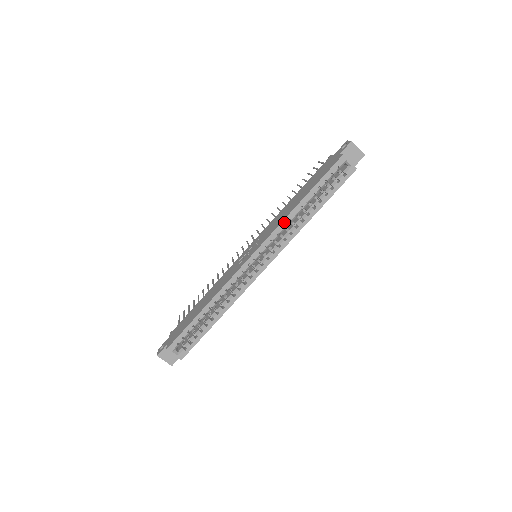
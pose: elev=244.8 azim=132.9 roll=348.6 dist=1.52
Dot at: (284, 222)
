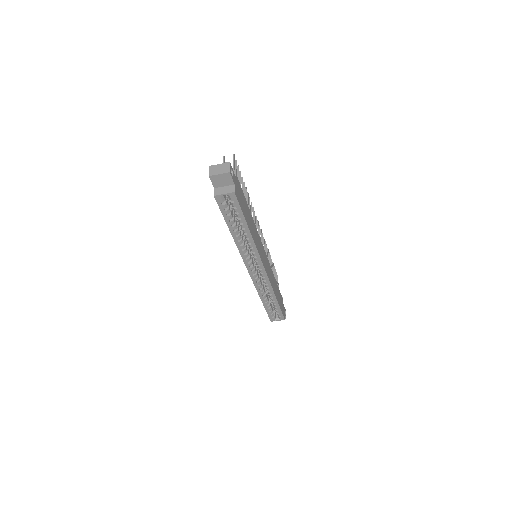
Dot at: (239, 248)
